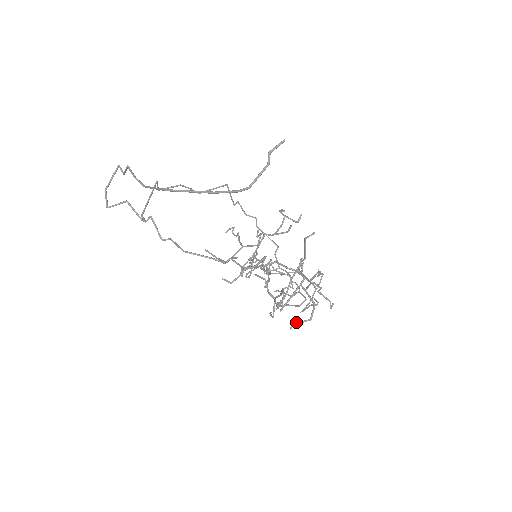
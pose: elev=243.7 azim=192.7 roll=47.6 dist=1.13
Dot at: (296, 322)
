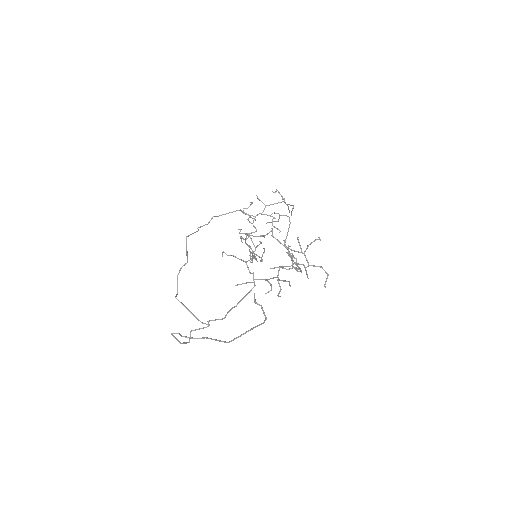
Dot at: (324, 284)
